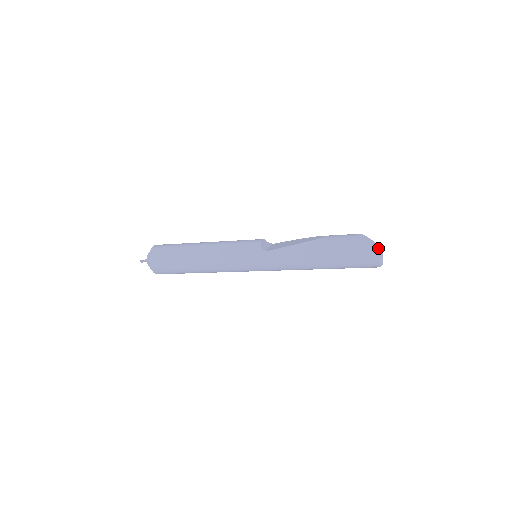
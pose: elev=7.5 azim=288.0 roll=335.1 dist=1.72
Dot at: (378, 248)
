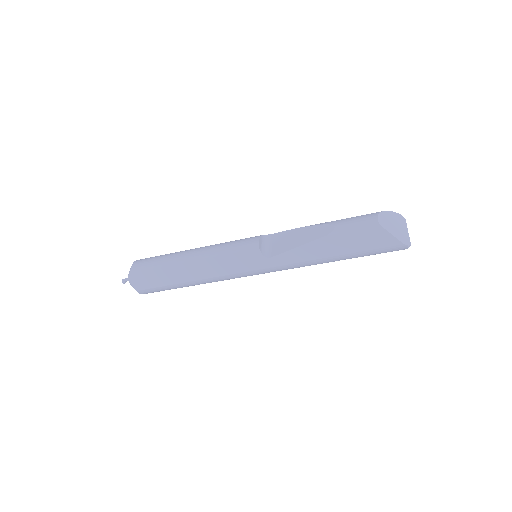
Dot at: (401, 223)
